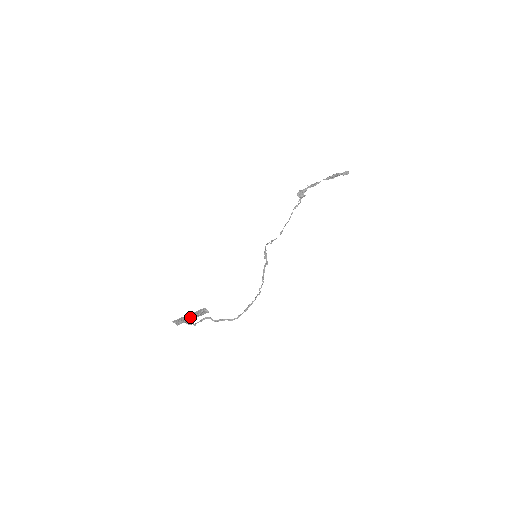
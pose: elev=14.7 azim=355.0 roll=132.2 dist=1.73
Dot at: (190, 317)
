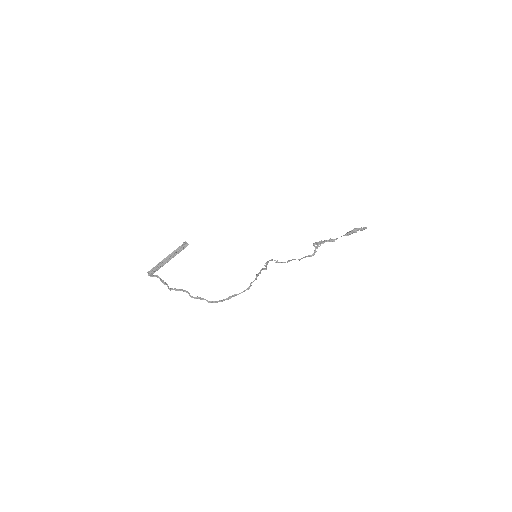
Dot at: (167, 259)
